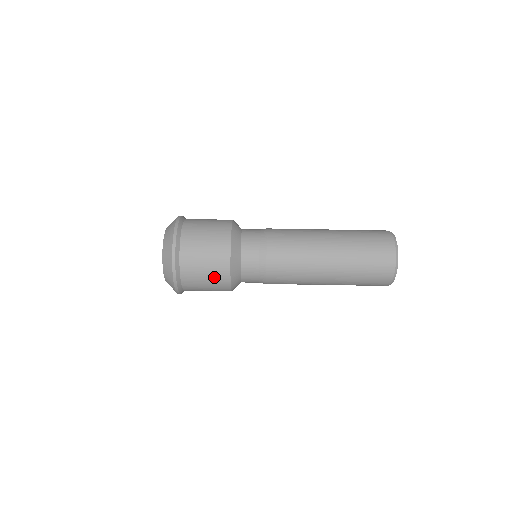
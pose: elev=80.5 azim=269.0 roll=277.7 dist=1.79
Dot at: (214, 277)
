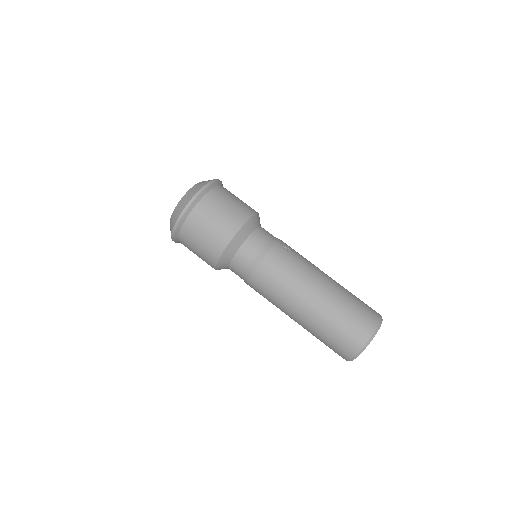
Dot at: (203, 258)
